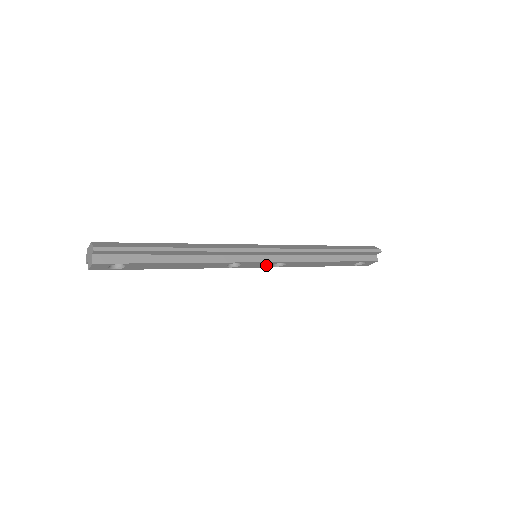
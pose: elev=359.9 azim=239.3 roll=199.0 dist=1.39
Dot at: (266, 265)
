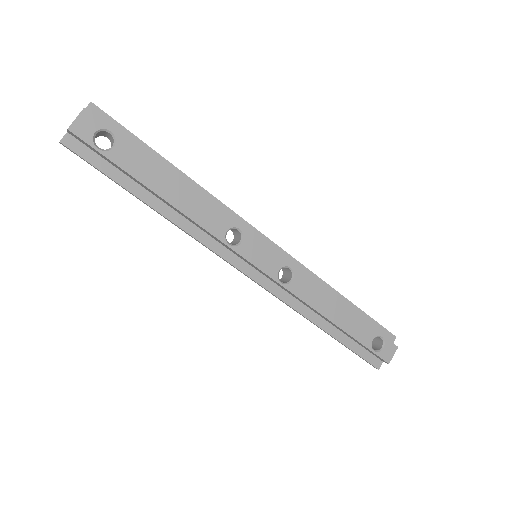
Dot at: (270, 267)
